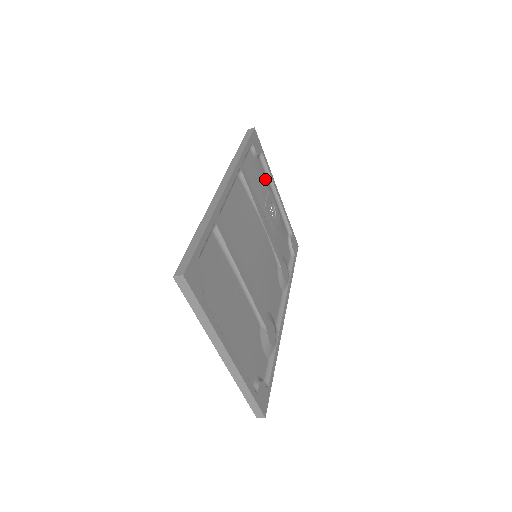
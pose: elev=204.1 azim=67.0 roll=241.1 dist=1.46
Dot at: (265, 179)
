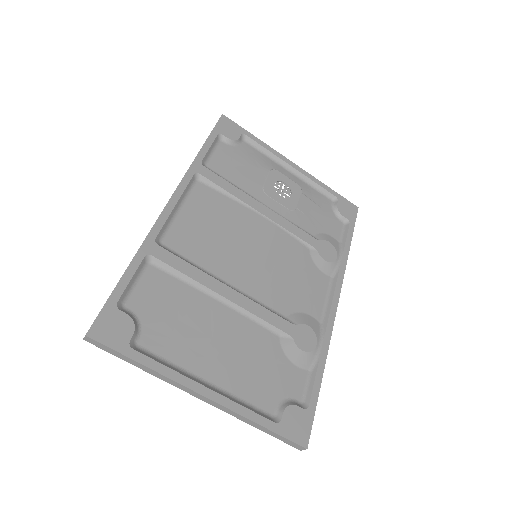
Dot at: (261, 160)
